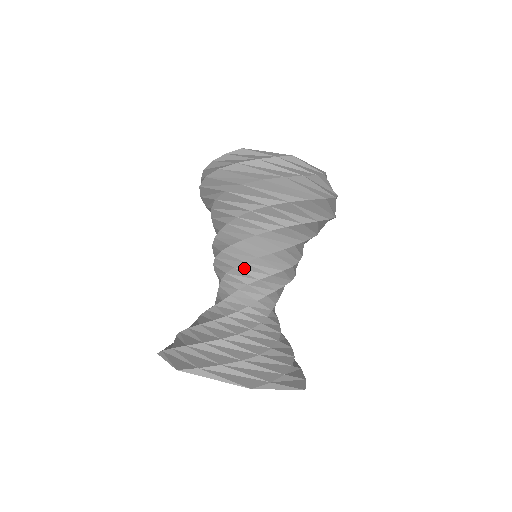
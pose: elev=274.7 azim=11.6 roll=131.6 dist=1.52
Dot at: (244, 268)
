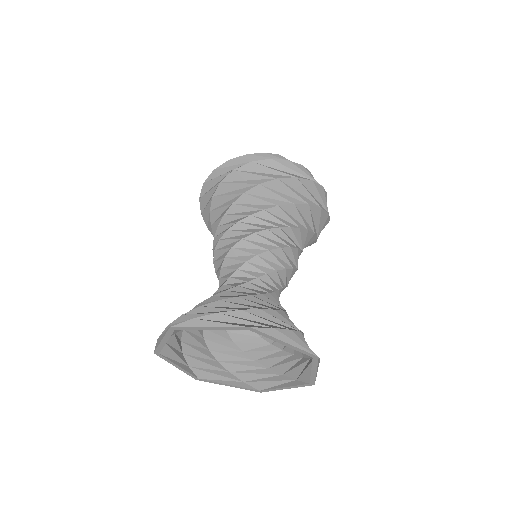
Dot at: (217, 257)
